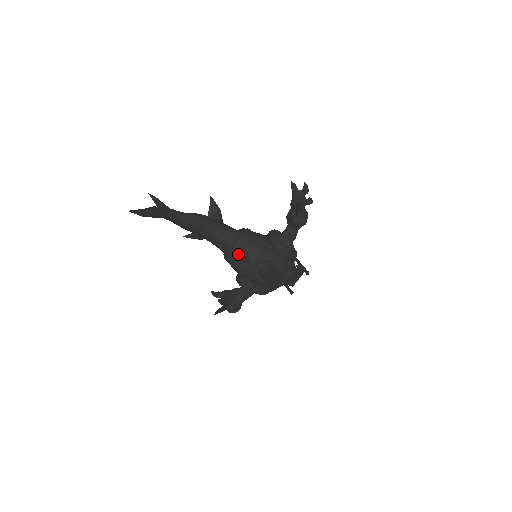
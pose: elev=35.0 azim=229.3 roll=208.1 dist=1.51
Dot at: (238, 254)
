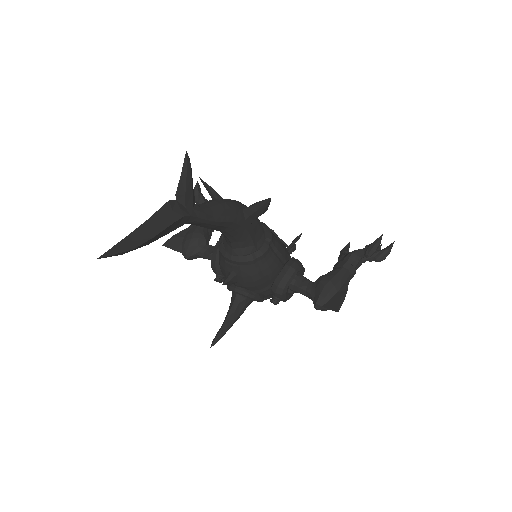
Dot at: (231, 267)
